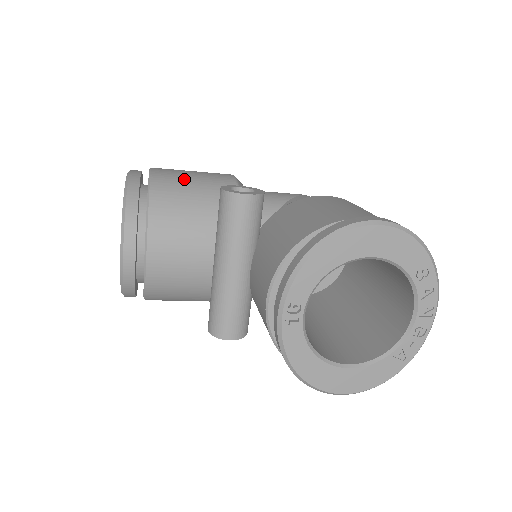
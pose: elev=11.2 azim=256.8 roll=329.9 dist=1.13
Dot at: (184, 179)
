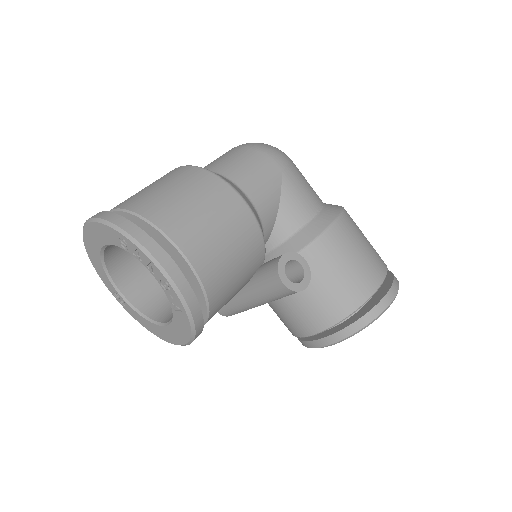
Dot at: (223, 254)
